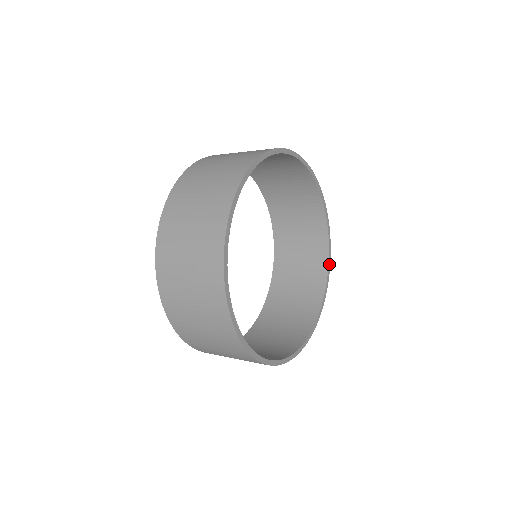
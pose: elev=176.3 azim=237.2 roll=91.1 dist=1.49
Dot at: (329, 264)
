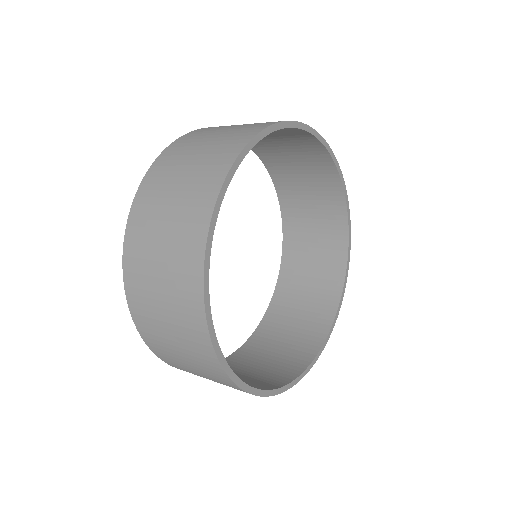
Dot at: (348, 209)
